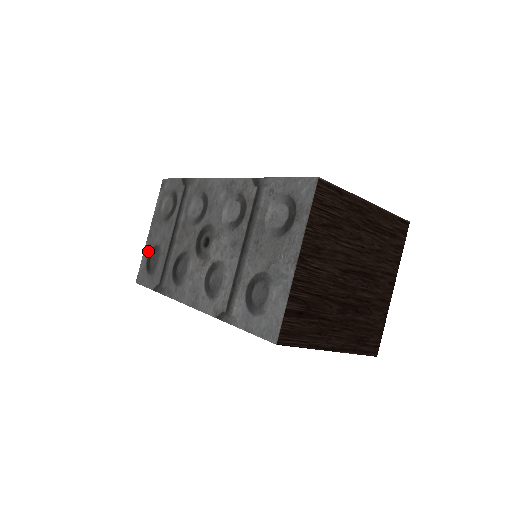
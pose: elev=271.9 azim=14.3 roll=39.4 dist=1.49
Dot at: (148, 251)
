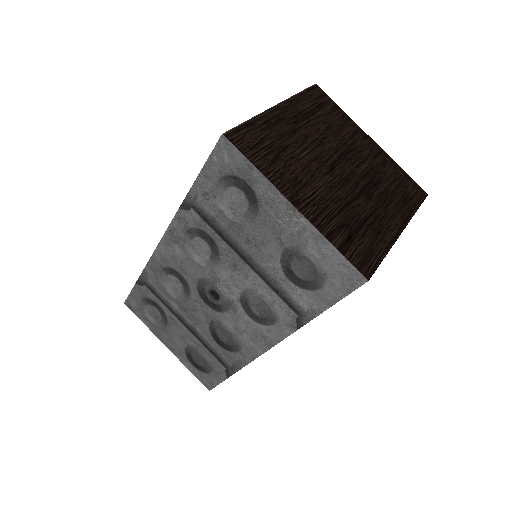
Dot at: (186, 360)
